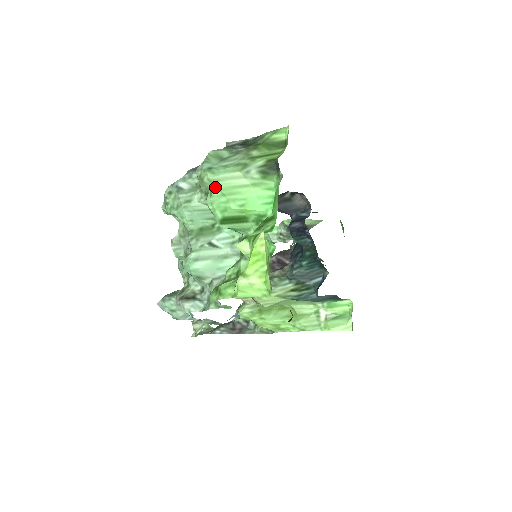
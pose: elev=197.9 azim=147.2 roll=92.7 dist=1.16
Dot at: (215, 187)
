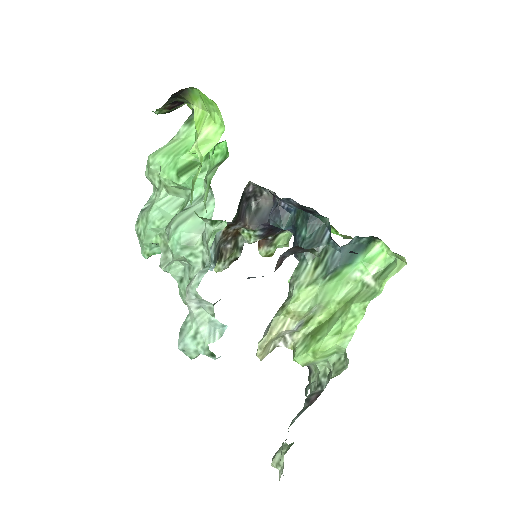
Dot at: (159, 158)
